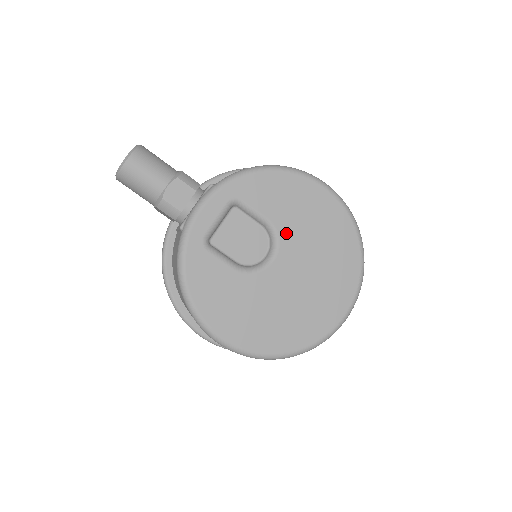
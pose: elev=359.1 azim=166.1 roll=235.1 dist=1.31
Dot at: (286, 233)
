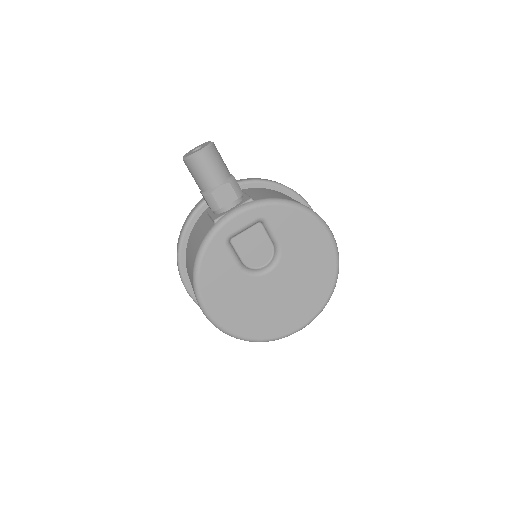
Dot at: (287, 257)
